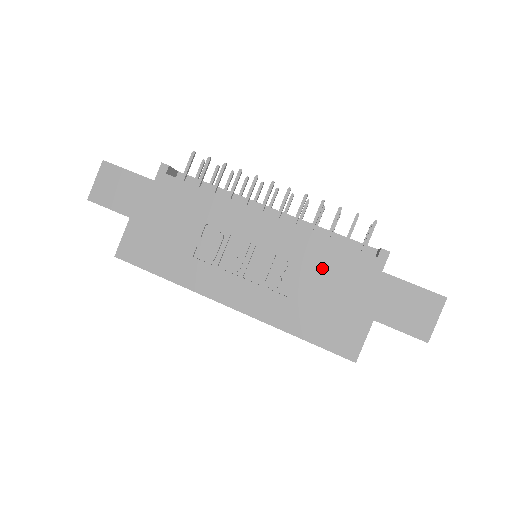
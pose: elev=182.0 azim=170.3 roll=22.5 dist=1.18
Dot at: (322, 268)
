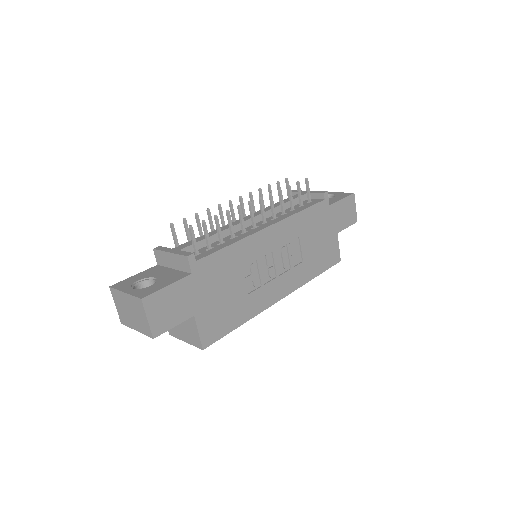
Dot at: (308, 230)
